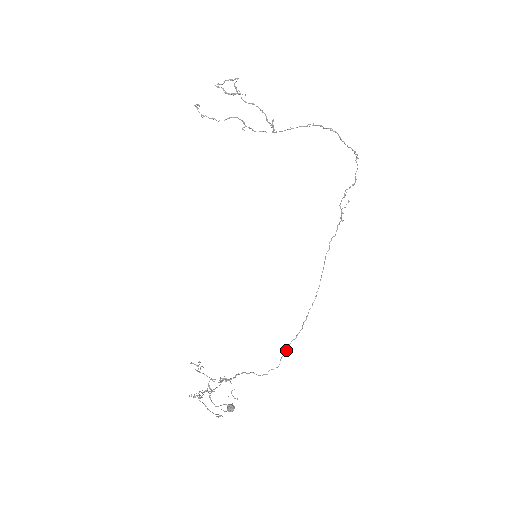
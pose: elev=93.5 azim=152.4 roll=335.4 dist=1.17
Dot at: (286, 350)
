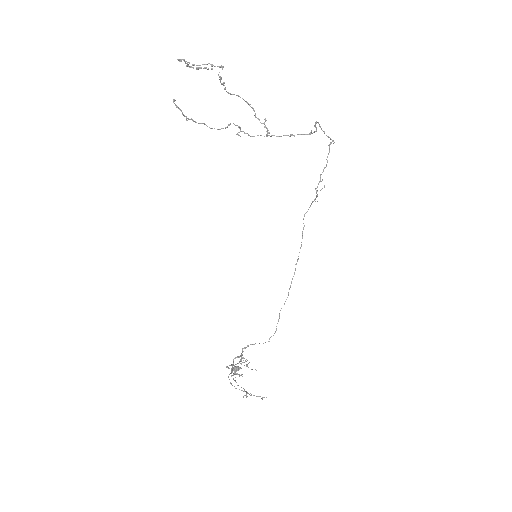
Dot at: (279, 318)
